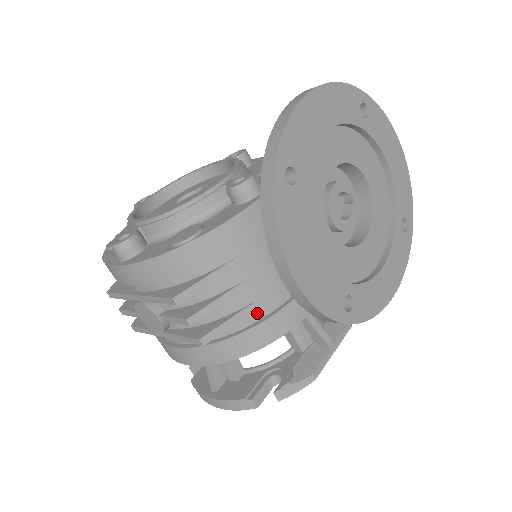
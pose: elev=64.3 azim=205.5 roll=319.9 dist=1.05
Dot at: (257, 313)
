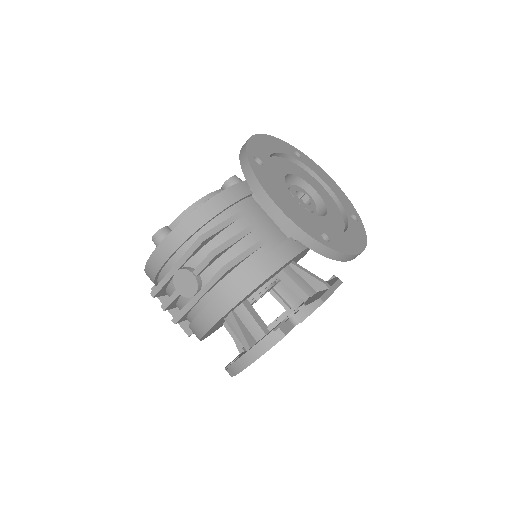
Dot at: (262, 251)
